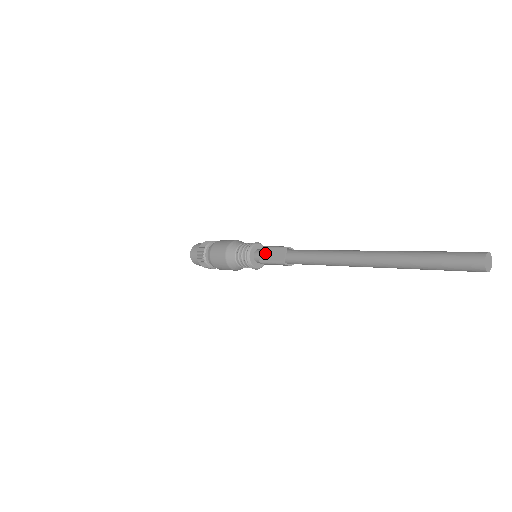
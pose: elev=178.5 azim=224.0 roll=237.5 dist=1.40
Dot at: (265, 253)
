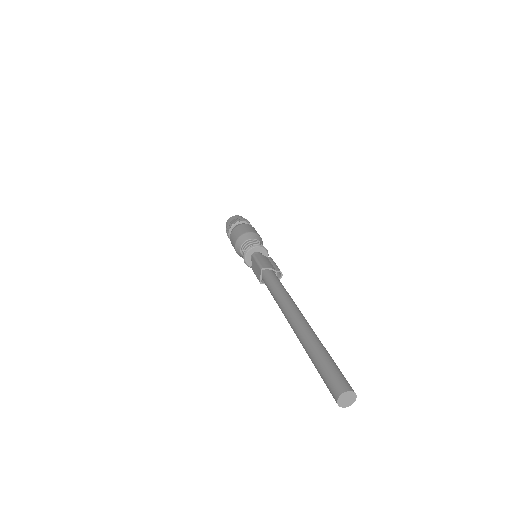
Dot at: (253, 263)
